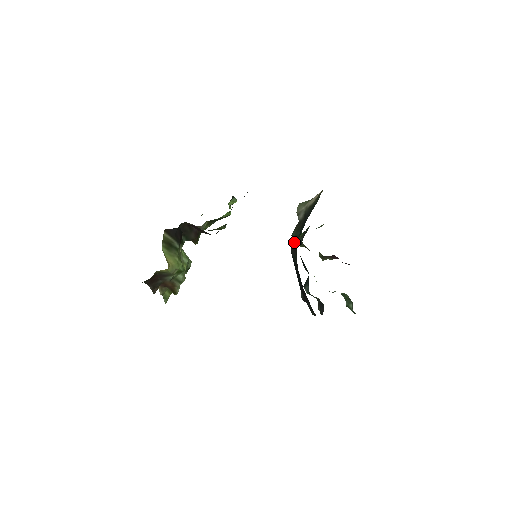
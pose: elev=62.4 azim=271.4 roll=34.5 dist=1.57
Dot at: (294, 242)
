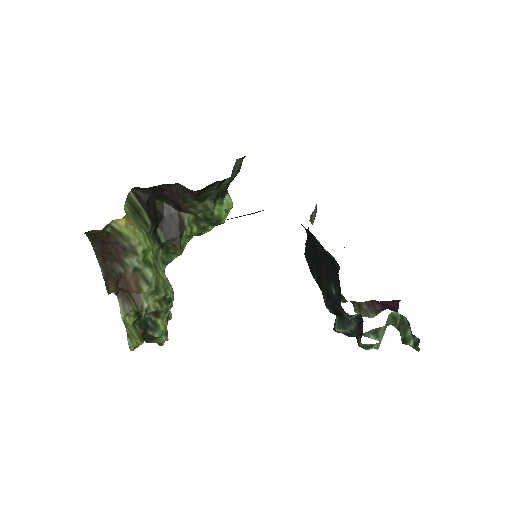
Dot at: occluded
